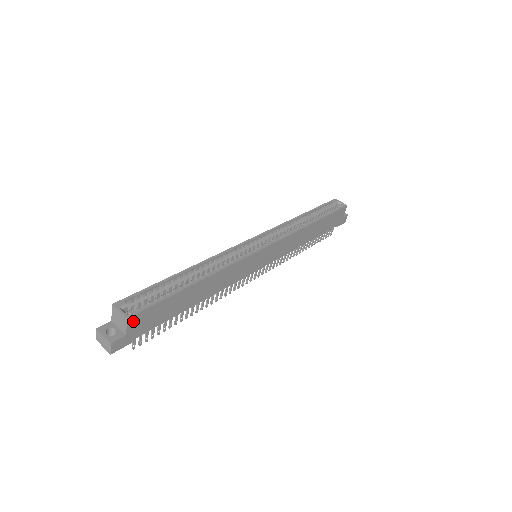
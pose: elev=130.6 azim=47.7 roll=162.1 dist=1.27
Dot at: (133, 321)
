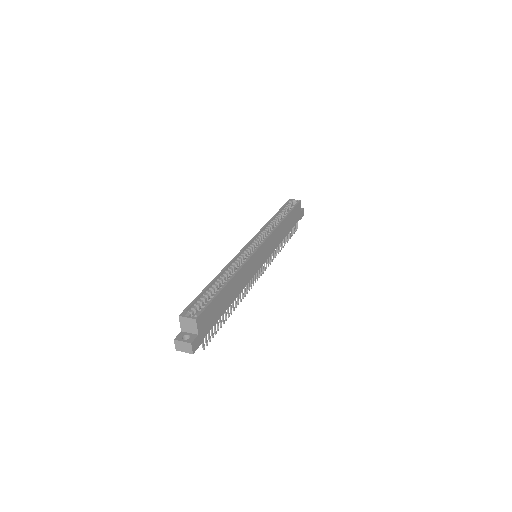
Dot at: (200, 322)
